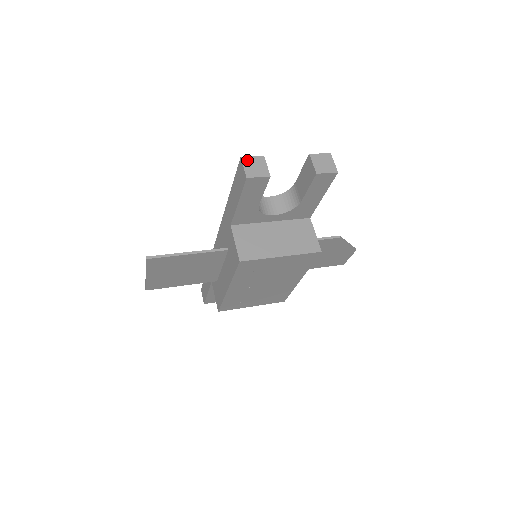
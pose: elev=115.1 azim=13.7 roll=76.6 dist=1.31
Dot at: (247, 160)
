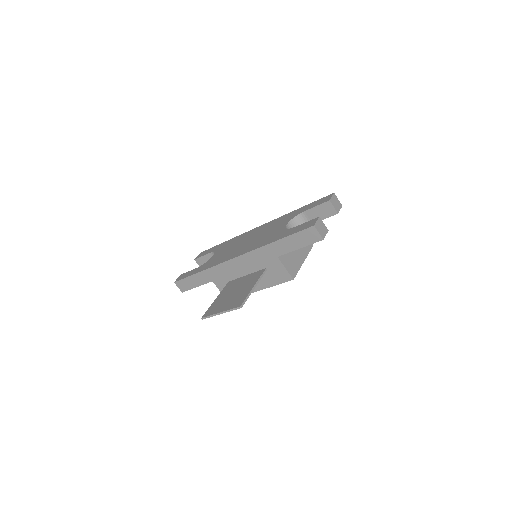
Dot at: (317, 226)
